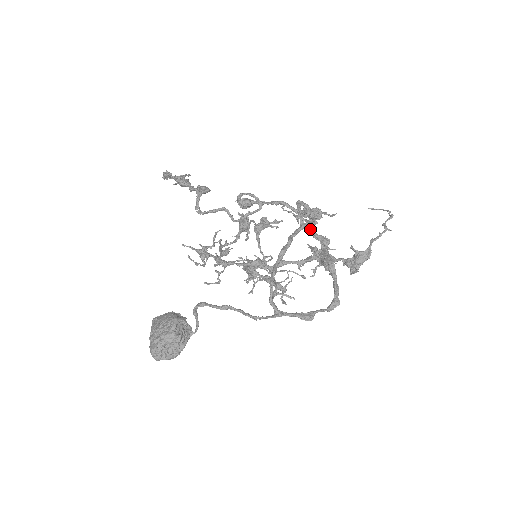
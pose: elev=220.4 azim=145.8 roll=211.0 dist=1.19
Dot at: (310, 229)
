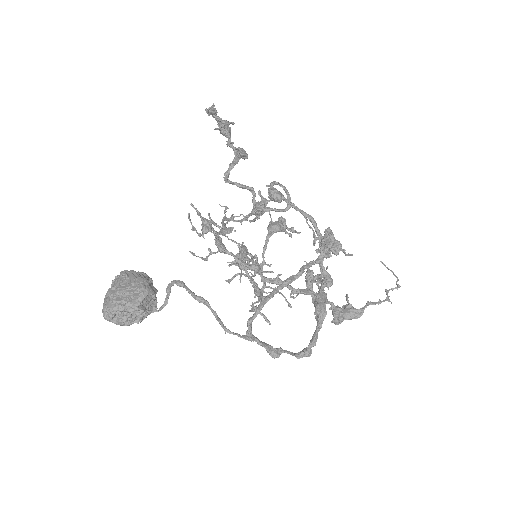
Dot at: occluded
